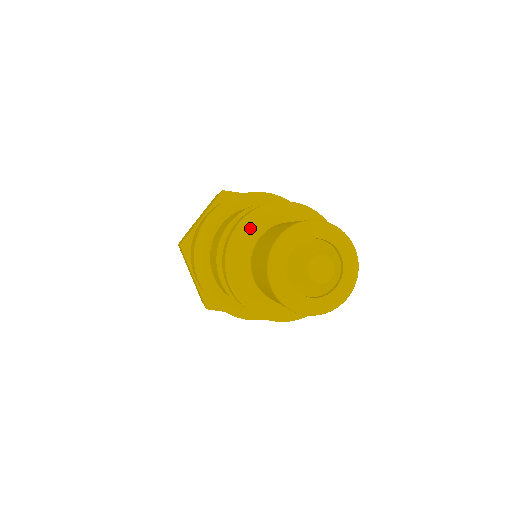
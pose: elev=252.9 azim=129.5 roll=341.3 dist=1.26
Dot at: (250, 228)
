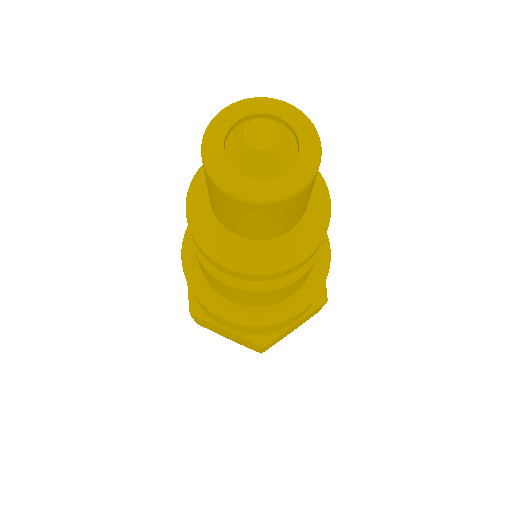
Dot at: (196, 201)
